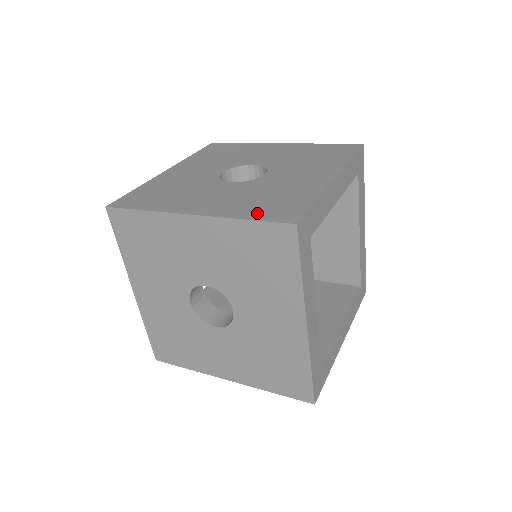
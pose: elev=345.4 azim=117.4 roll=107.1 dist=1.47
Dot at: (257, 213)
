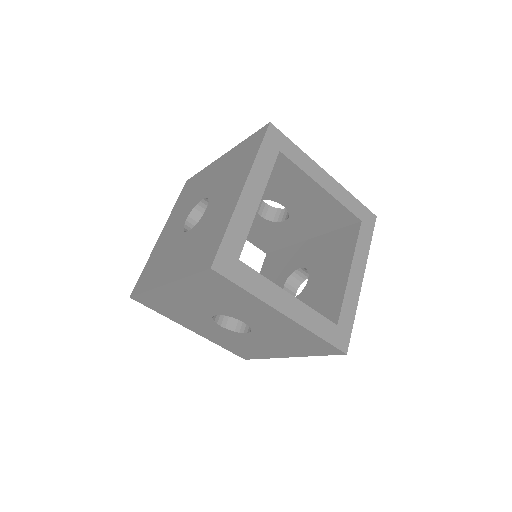
Dot at: (194, 265)
